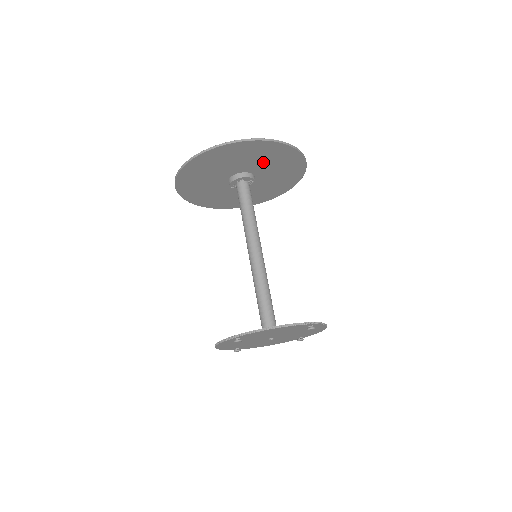
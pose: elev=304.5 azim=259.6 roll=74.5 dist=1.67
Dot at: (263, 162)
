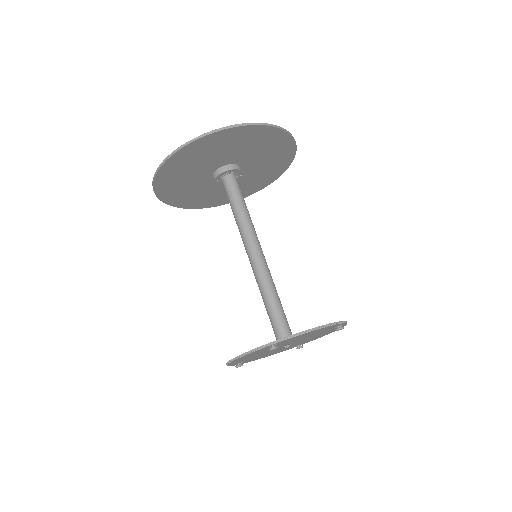
Dot at: (258, 154)
